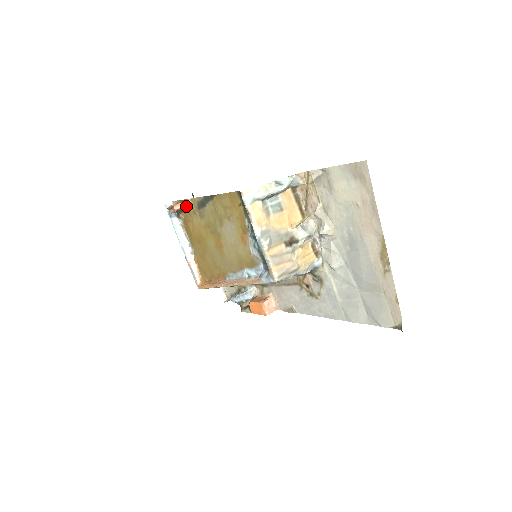
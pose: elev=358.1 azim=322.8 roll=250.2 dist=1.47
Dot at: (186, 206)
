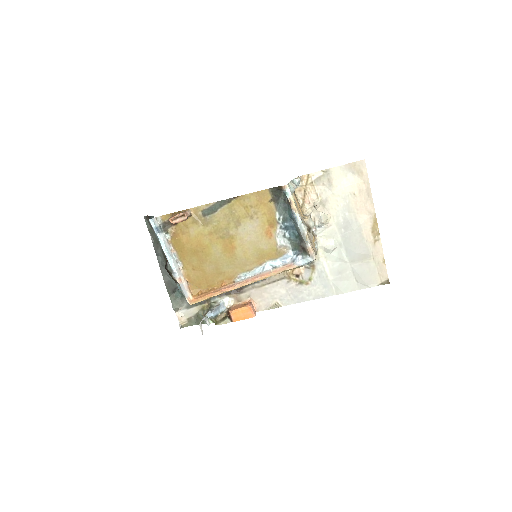
Dot at: (190, 215)
